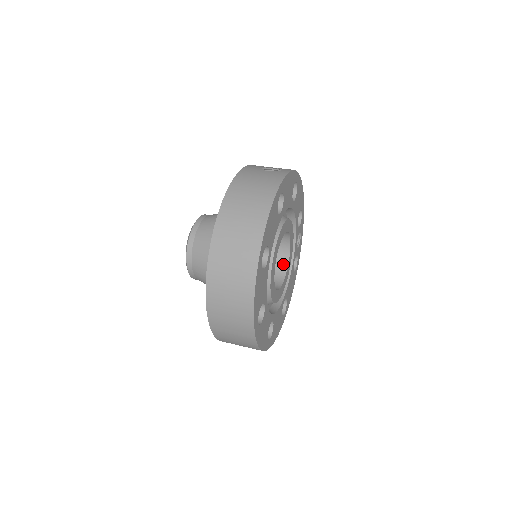
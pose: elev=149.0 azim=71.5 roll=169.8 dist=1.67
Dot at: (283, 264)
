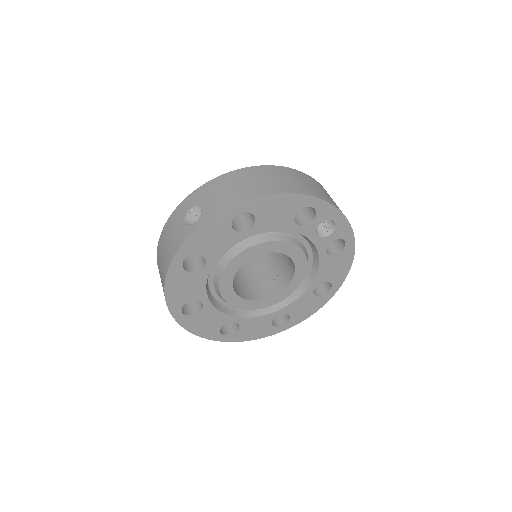
Dot at: (292, 263)
